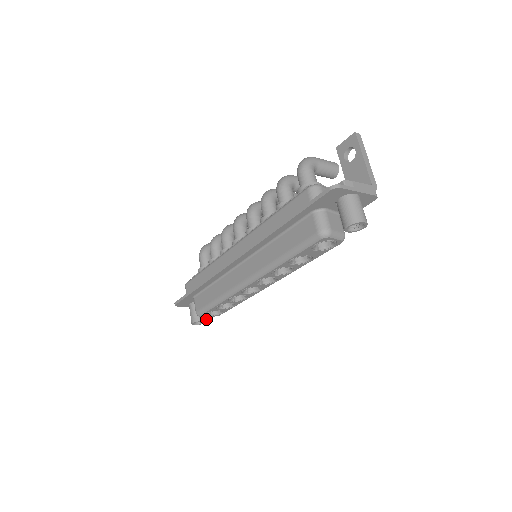
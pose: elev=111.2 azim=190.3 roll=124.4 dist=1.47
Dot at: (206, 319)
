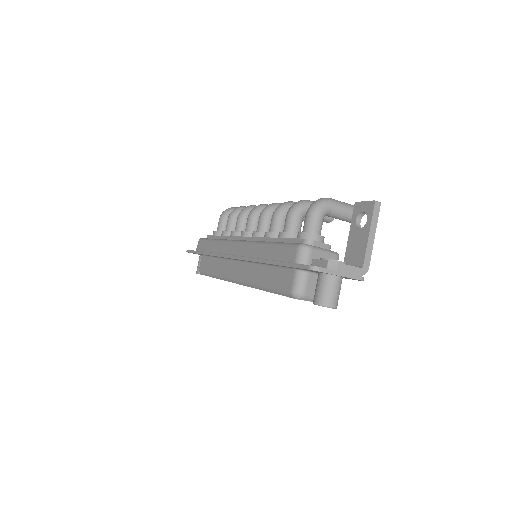
Dot at: occluded
